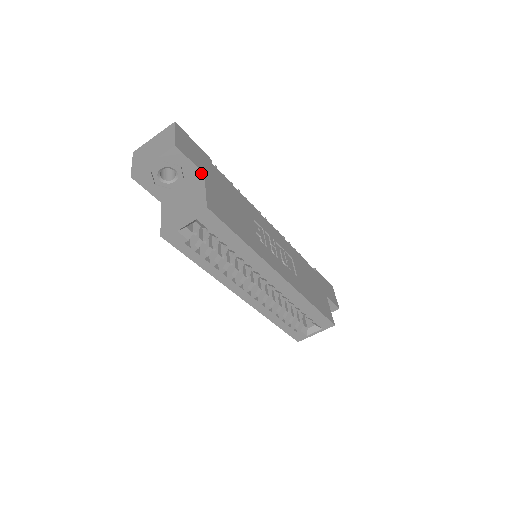
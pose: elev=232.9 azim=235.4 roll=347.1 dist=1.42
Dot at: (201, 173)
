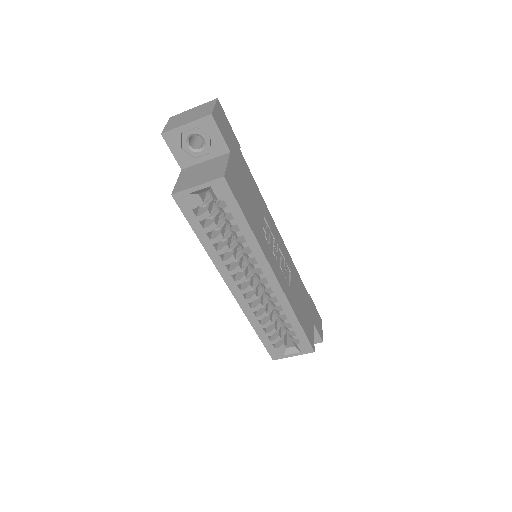
Dot at: (228, 150)
